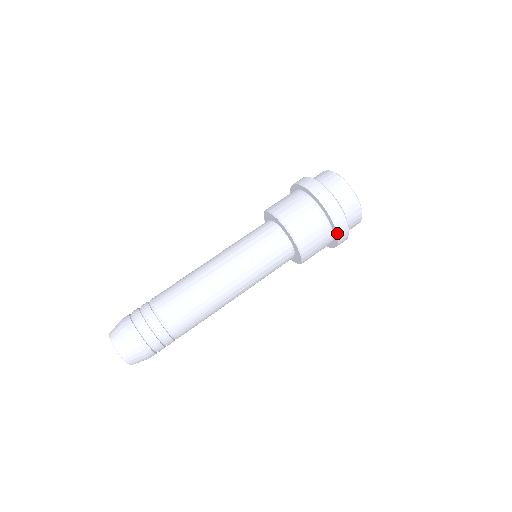
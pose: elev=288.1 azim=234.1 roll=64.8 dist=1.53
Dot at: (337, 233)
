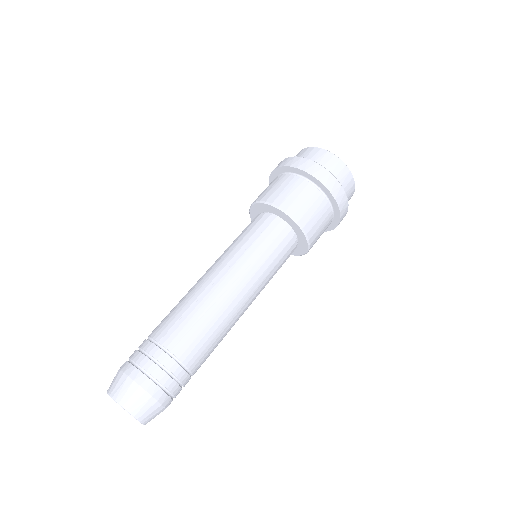
Dot at: (339, 209)
